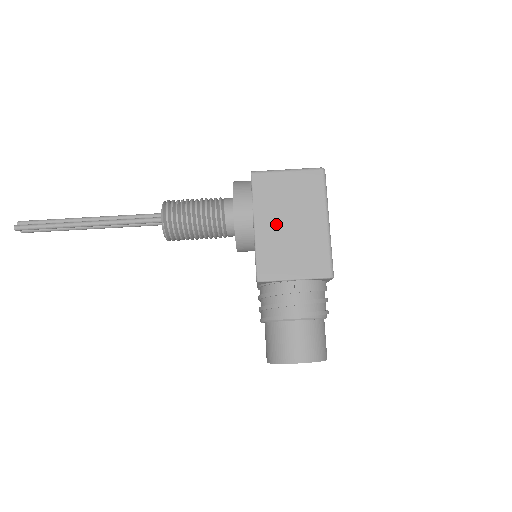
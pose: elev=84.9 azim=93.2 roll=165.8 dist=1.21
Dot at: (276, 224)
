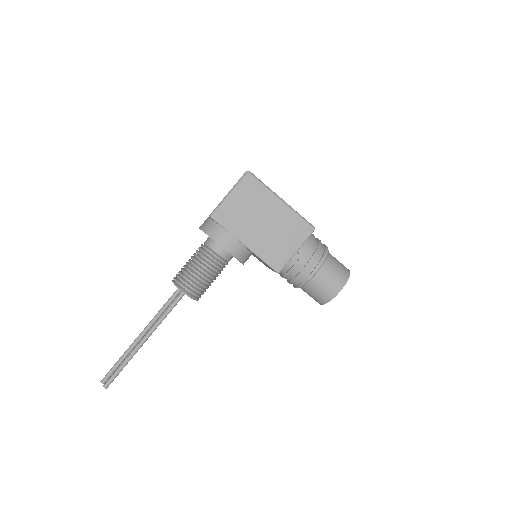
Dot at: (256, 232)
